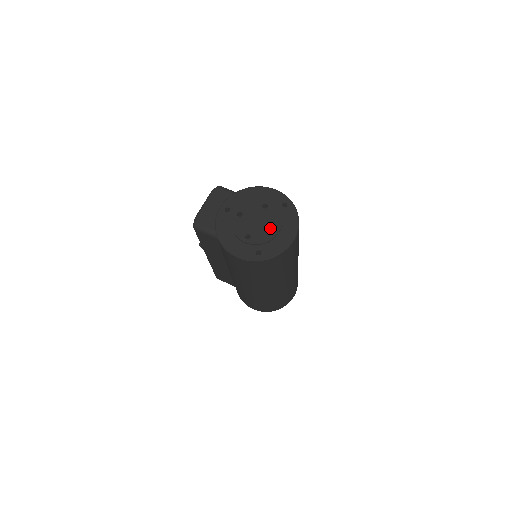
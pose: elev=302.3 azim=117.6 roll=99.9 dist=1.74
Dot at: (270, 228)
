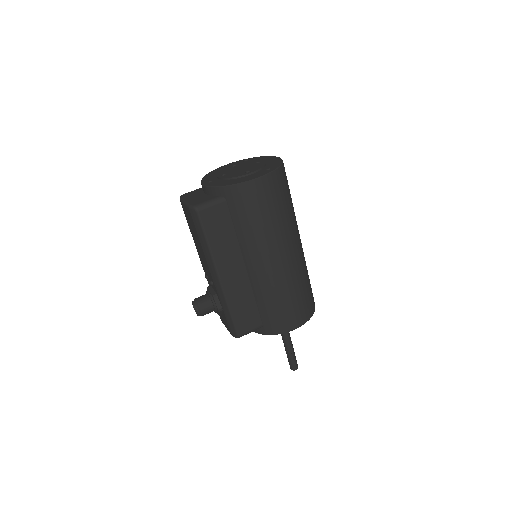
Dot at: (255, 164)
